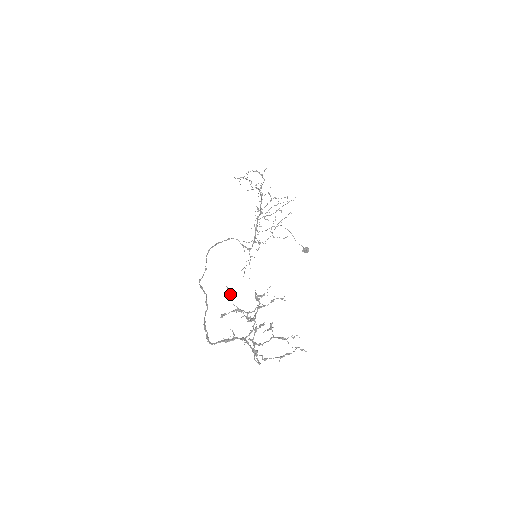
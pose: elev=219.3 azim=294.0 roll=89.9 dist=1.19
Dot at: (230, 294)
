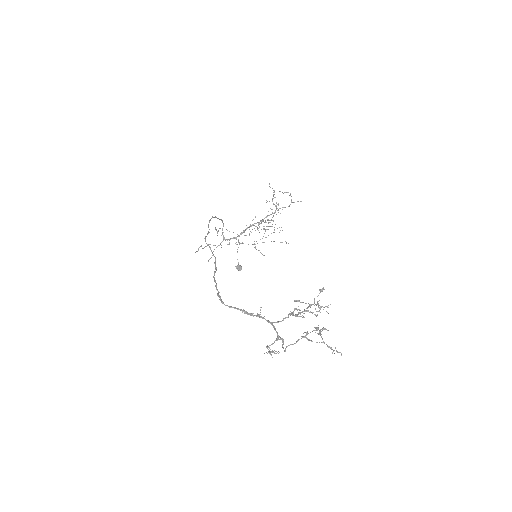
Dot at: (320, 292)
